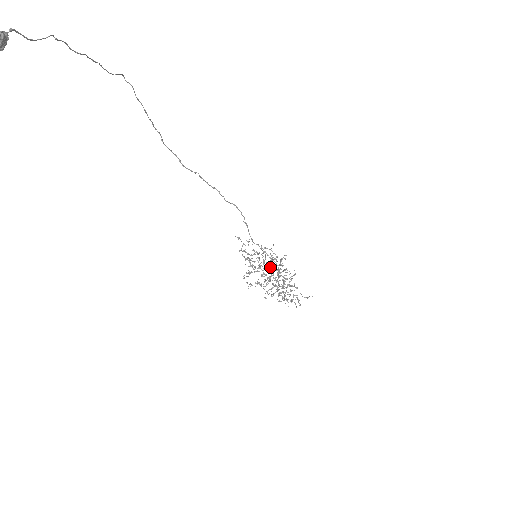
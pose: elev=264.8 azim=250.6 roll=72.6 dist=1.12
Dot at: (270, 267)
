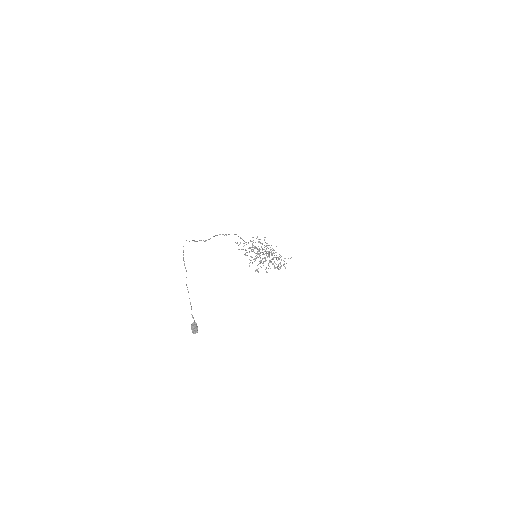
Dot at: (262, 252)
